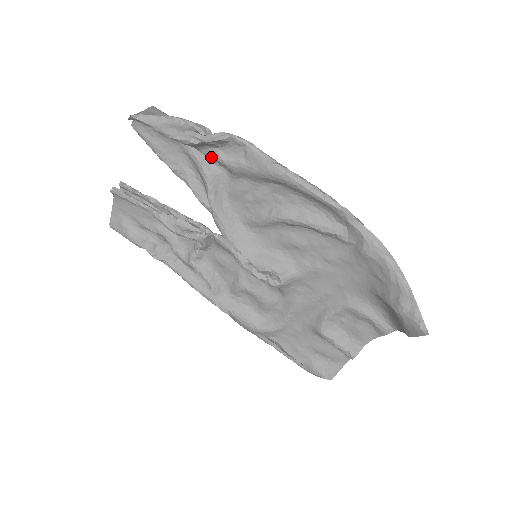
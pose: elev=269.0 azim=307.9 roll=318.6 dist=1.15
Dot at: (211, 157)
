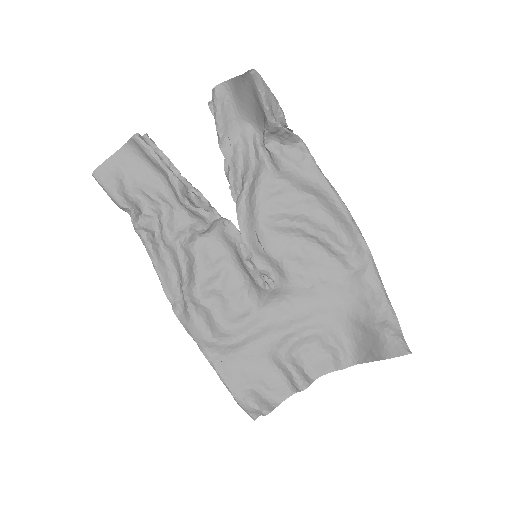
Dot at: (270, 149)
